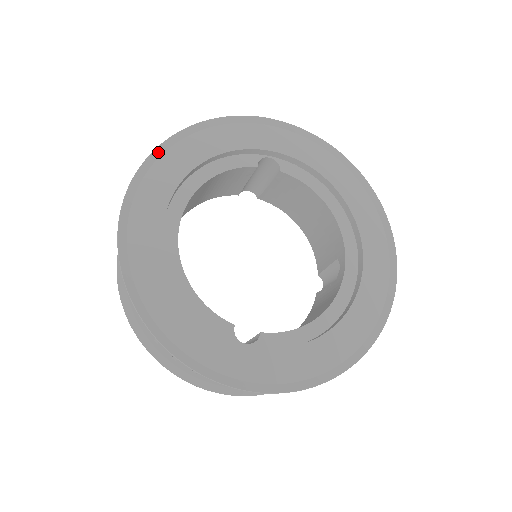
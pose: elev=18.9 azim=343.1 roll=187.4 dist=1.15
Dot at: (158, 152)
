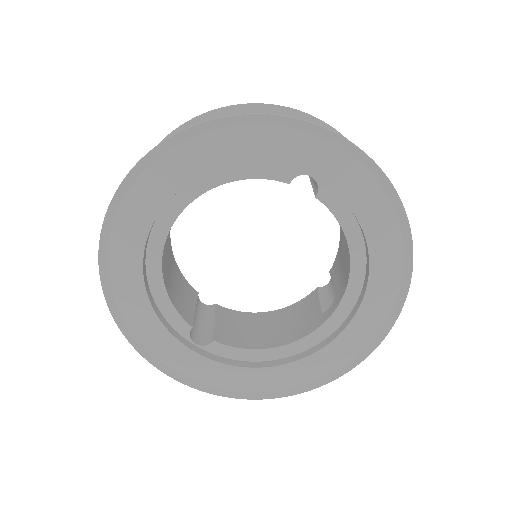
Dot at: (171, 142)
